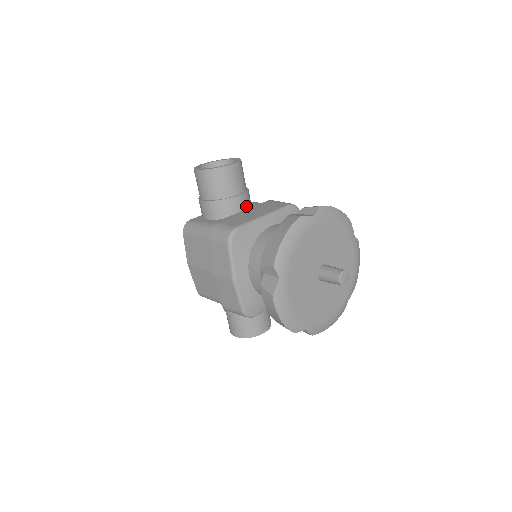
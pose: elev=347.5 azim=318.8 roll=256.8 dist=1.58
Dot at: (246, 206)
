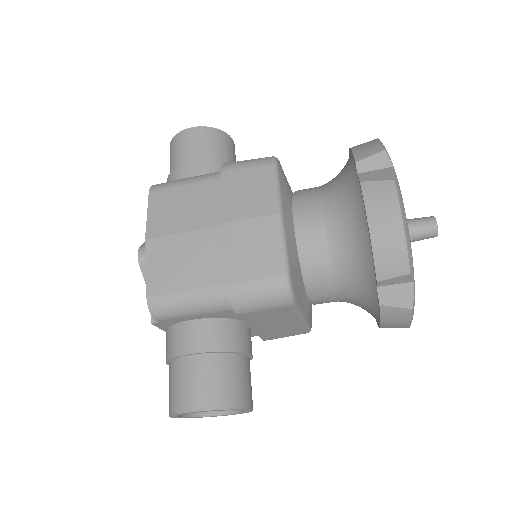
Dot at: occluded
